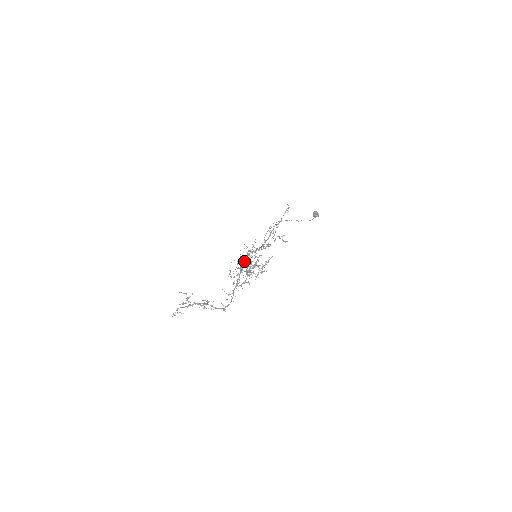
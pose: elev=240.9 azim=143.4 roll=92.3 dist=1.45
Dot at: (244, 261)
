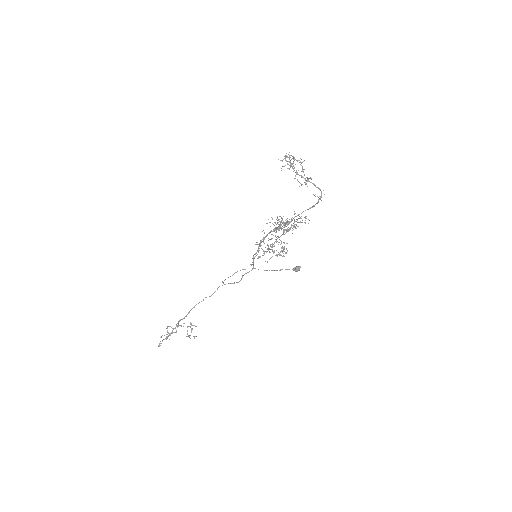
Dot at: (283, 223)
